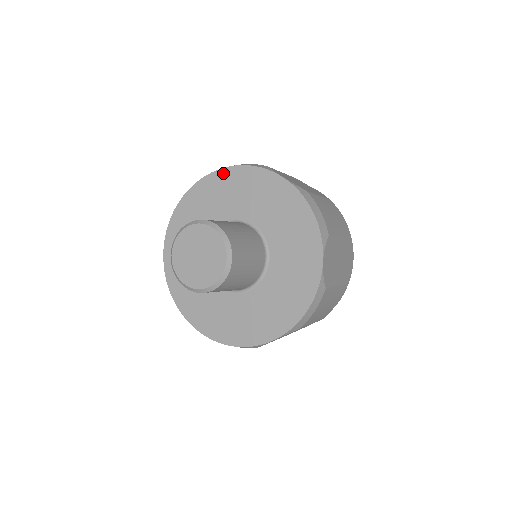
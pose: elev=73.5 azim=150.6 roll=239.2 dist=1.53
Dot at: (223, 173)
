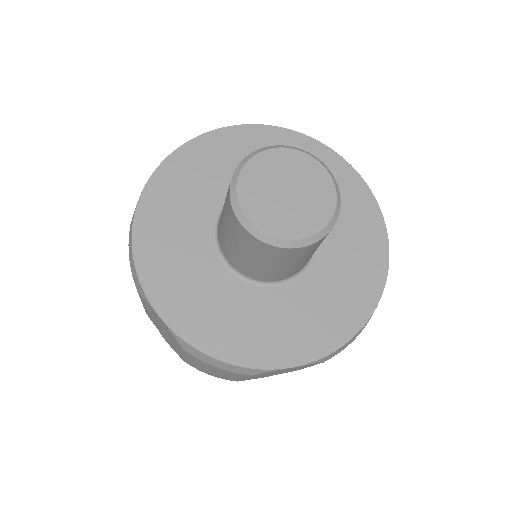
Dot at: (170, 163)
